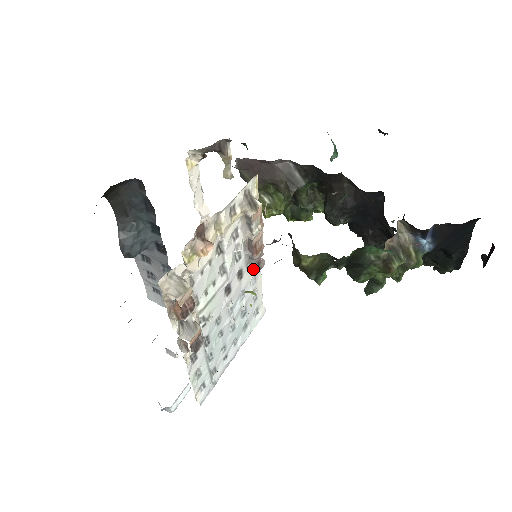
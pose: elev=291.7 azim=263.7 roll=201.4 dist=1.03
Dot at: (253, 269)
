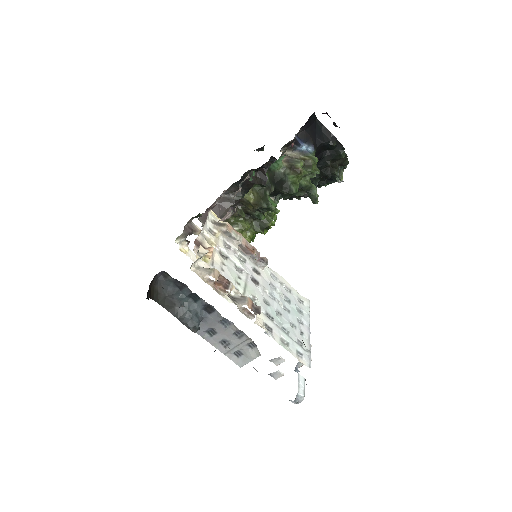
Dot at: (262, 265)
